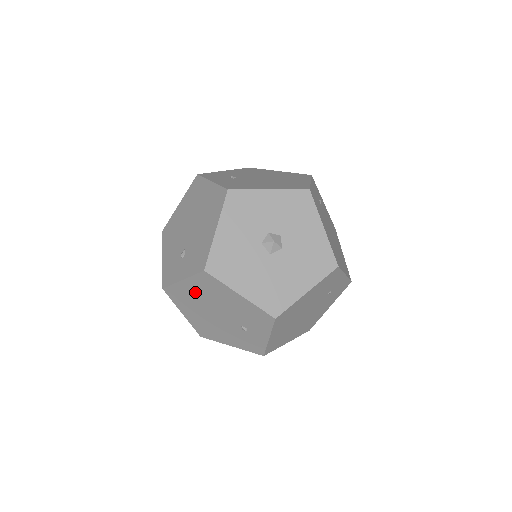
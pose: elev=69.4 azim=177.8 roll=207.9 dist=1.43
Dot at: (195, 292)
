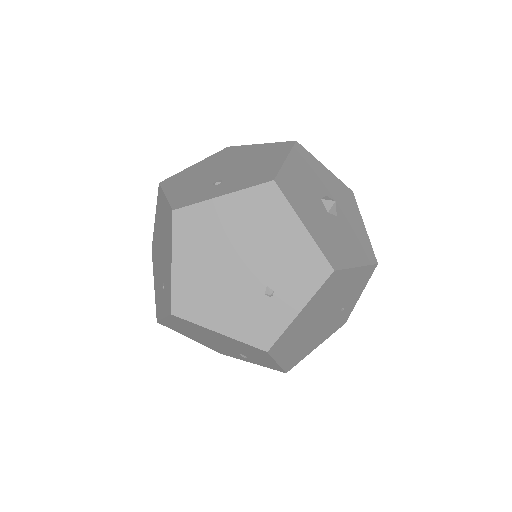
Dot at: (230, 218)
